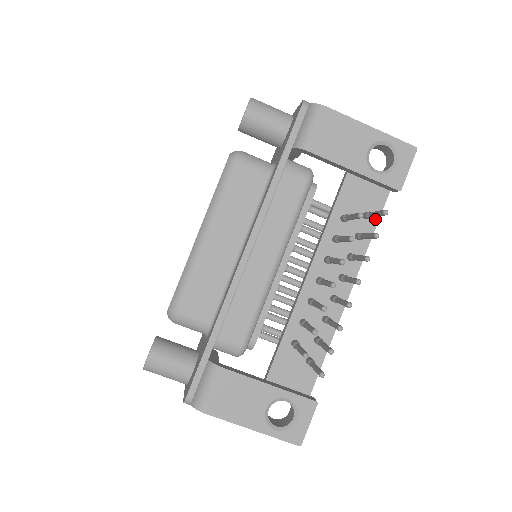
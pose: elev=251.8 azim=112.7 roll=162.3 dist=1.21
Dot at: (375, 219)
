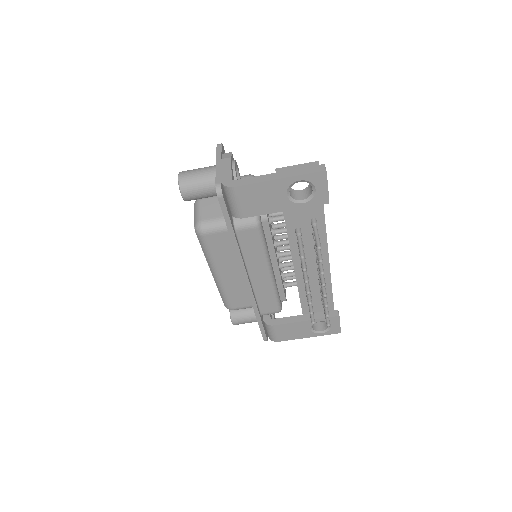
Dot at: (322, 219)
